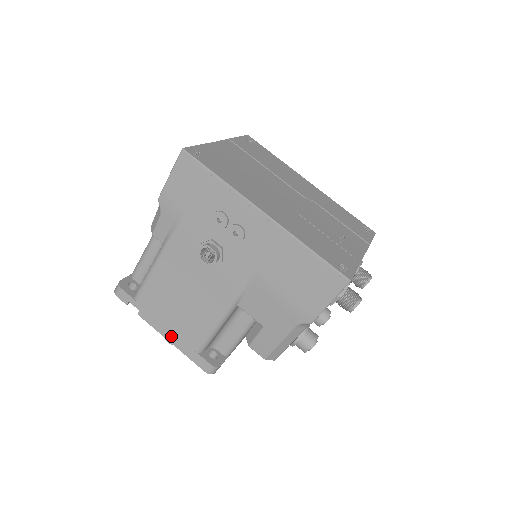
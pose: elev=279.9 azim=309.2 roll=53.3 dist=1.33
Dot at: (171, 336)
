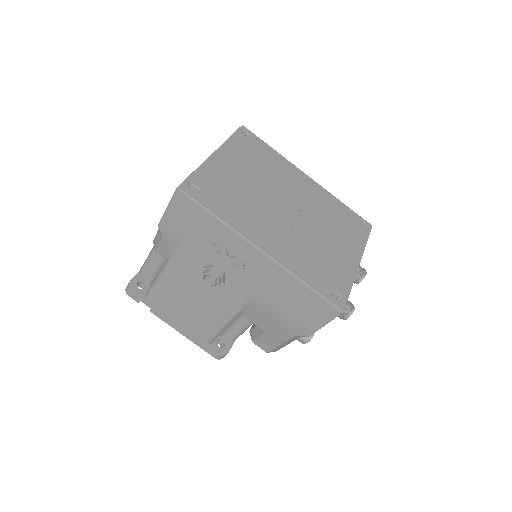
Dot at: (182, 330)
